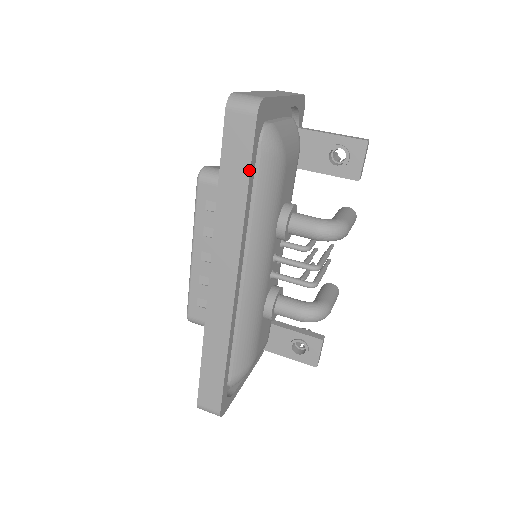
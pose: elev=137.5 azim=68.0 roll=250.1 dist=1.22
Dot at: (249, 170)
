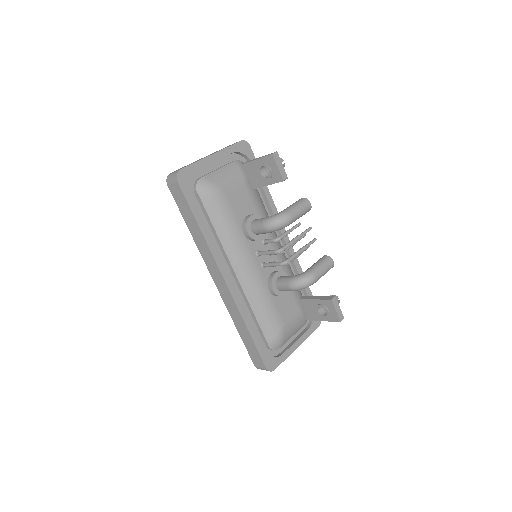
Dot at: (191, 212)
